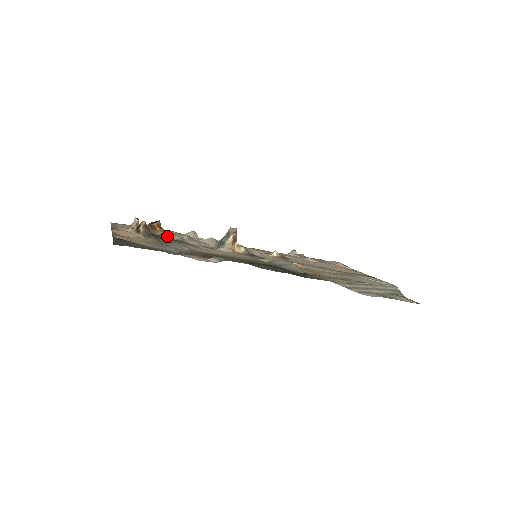
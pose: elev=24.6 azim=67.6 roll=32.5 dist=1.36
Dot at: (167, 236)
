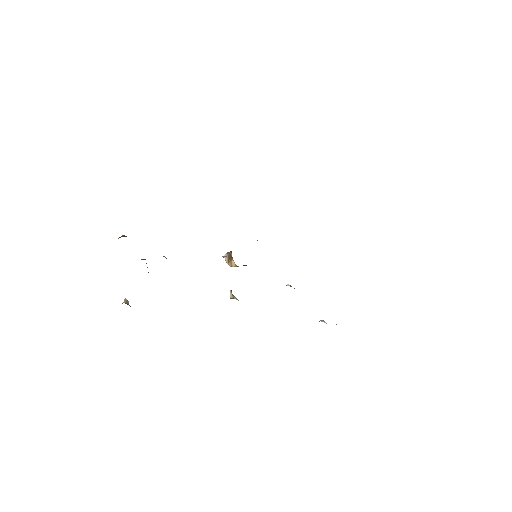
Dot at: occluded
